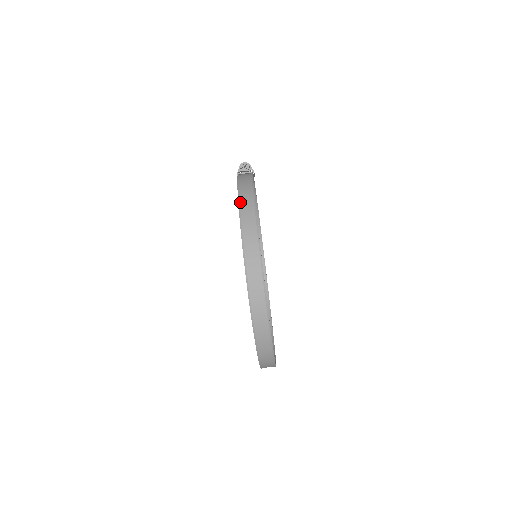
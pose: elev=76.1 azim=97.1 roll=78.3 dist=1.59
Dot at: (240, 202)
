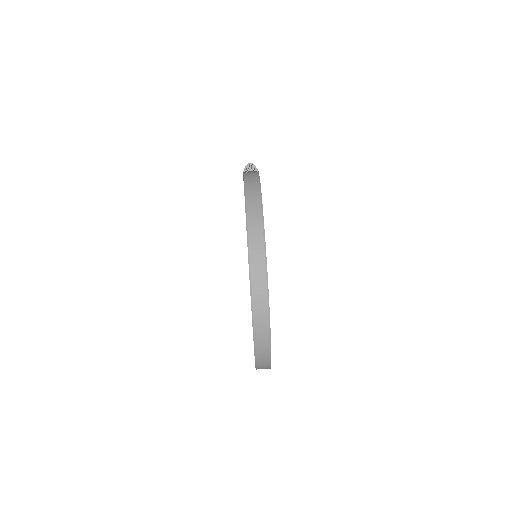
Dot at: (246, 190)
